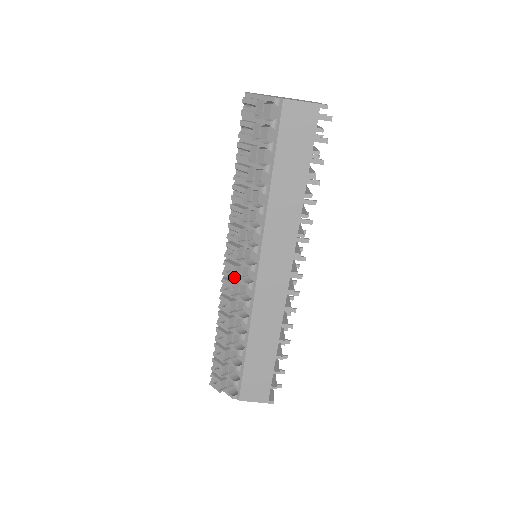
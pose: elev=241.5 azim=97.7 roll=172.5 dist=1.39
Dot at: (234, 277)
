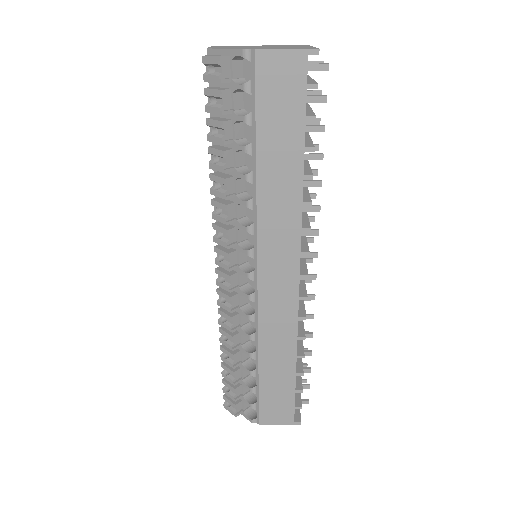
Dot at: (230, 288)
